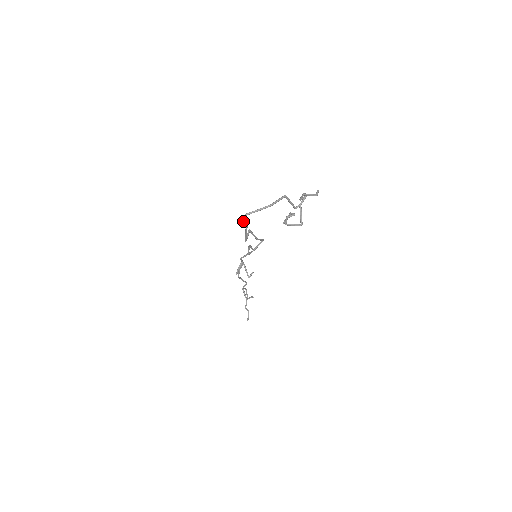
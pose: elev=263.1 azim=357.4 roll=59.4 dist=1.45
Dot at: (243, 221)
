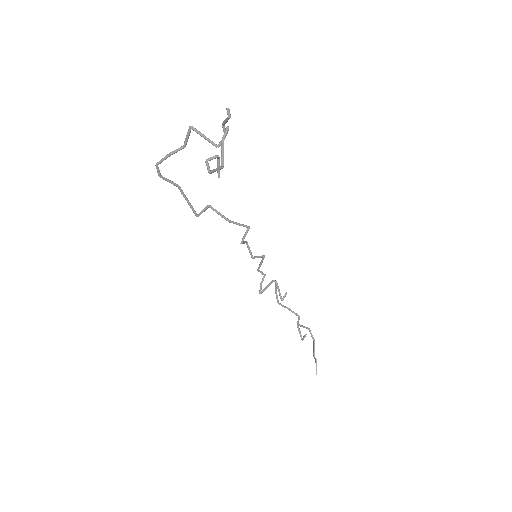
Dot at: (161, 177)
